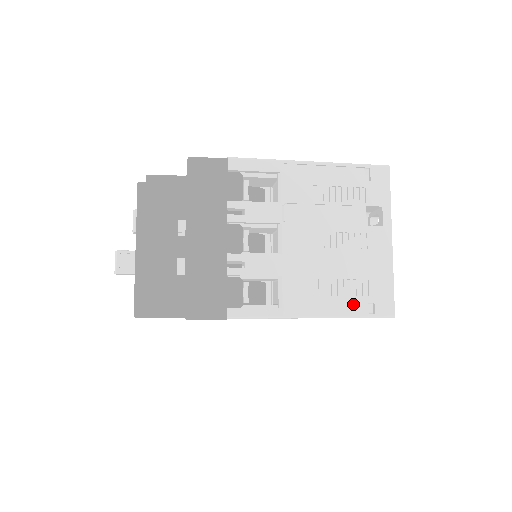
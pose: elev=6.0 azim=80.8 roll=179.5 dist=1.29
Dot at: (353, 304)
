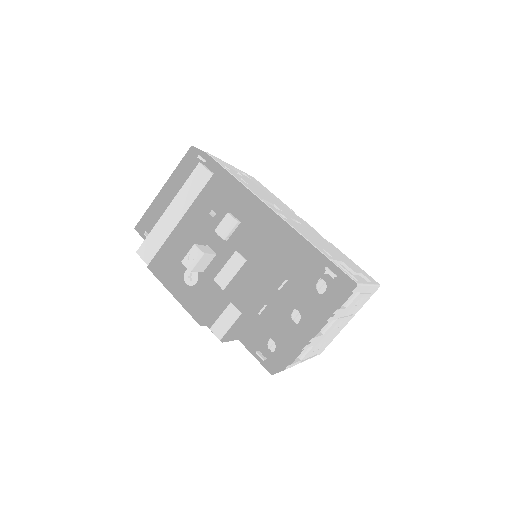
Dot at: occluded
